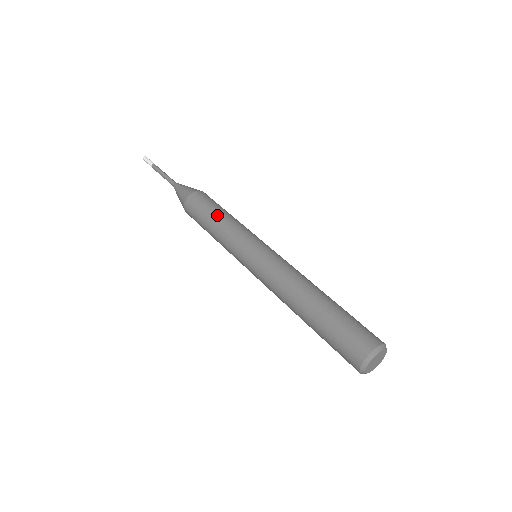
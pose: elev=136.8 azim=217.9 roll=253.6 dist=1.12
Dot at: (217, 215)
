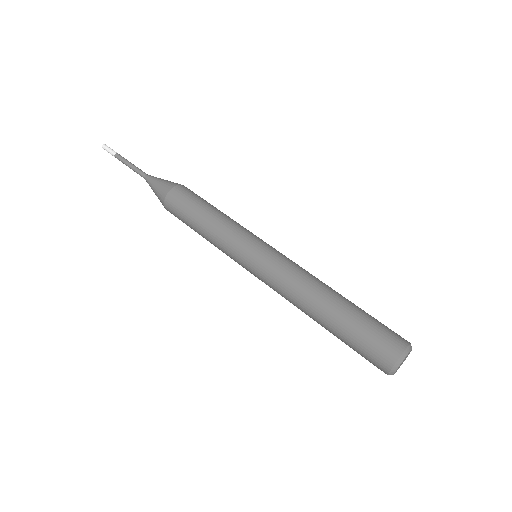
Dot at: (201, 220)
